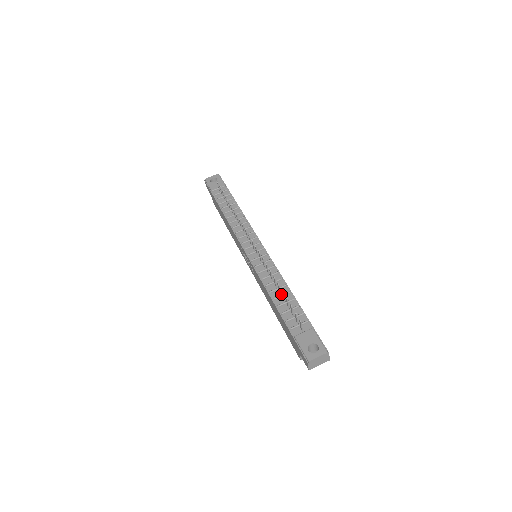
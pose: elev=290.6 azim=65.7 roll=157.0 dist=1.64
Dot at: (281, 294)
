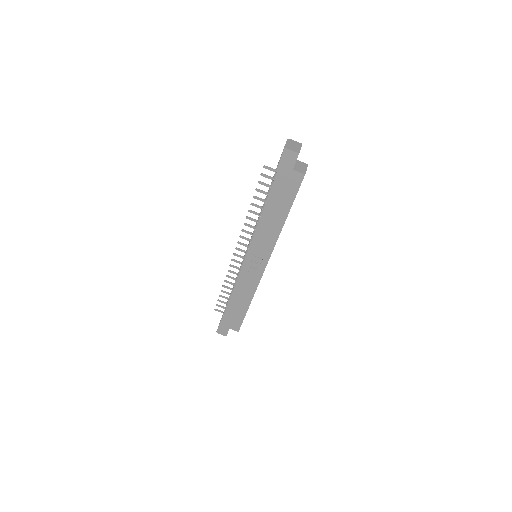
Dot at: occluded
